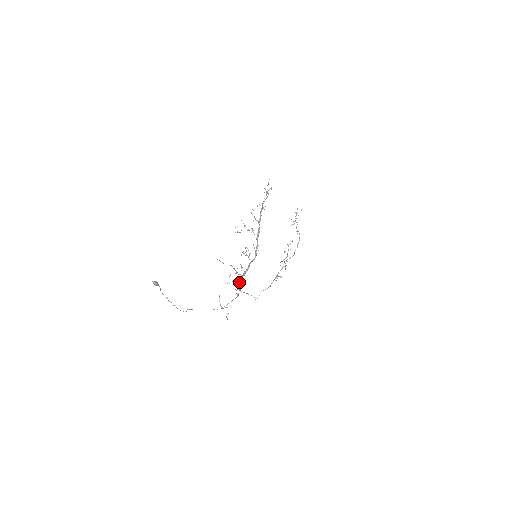
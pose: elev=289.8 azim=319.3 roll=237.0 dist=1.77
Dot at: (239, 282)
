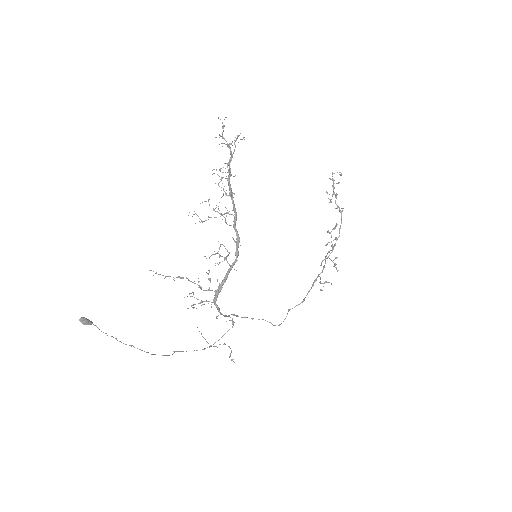
Dot at: (214, 303)
